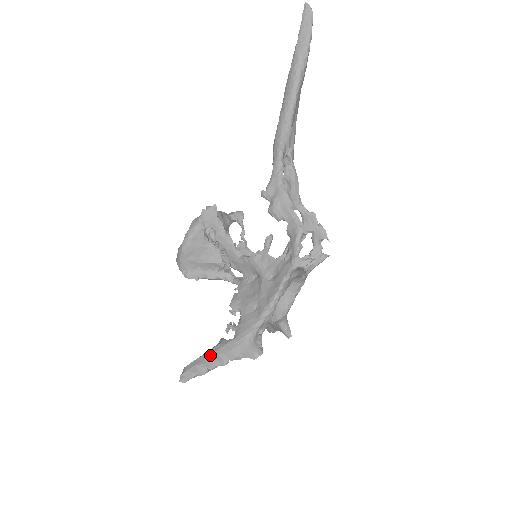
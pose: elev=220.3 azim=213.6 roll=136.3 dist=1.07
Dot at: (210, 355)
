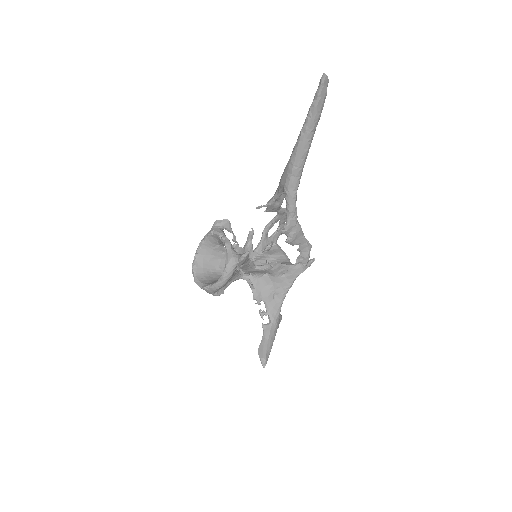
Dot at: (268, 342)
